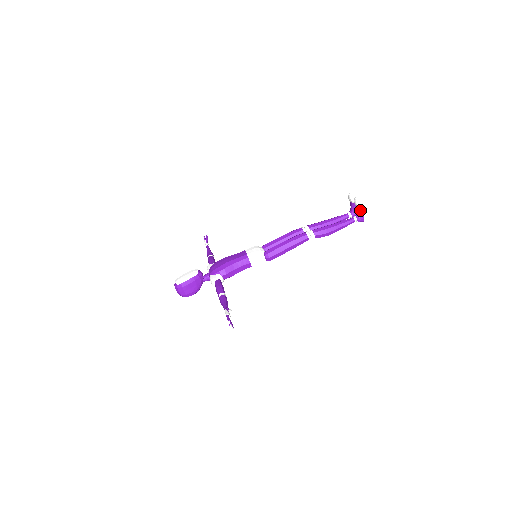
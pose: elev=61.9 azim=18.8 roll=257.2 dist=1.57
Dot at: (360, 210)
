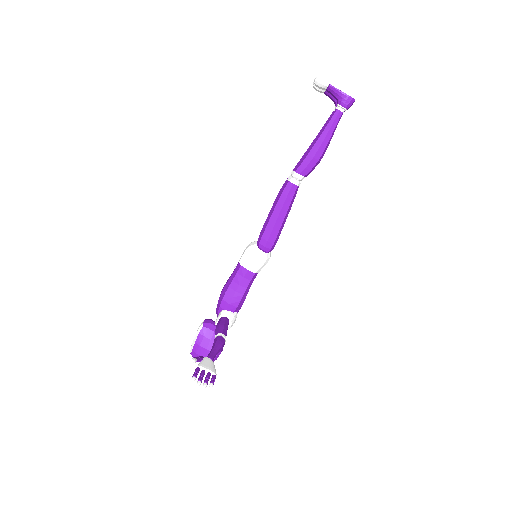
Dot at: (332, 90)
